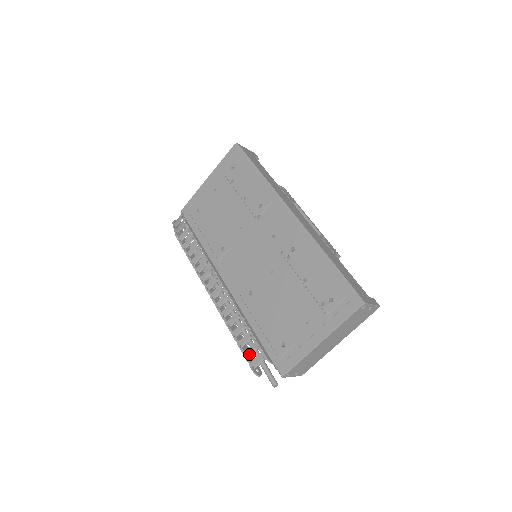
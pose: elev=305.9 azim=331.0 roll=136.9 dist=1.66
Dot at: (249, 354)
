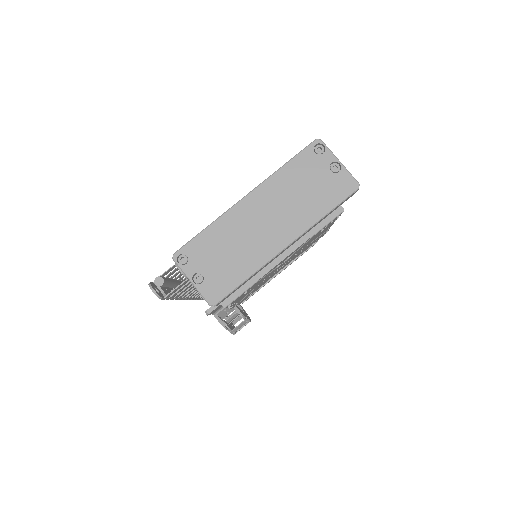
Dot at: occluded
